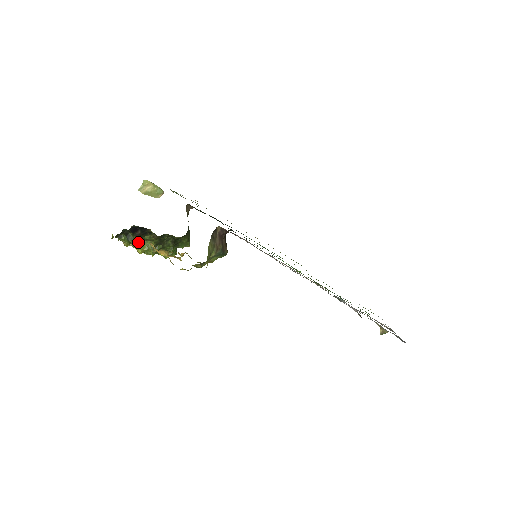
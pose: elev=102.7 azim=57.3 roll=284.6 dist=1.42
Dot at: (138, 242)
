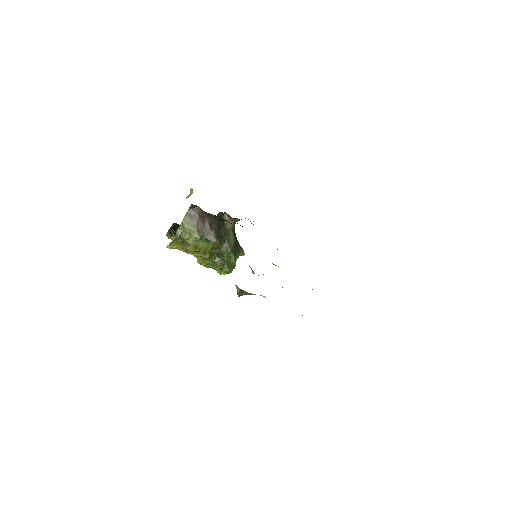
Dot at: occluded
